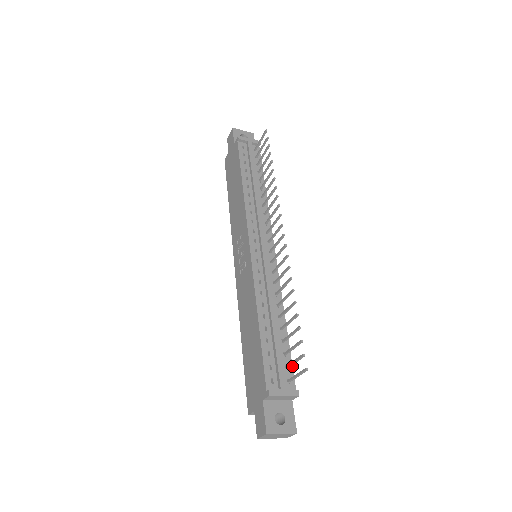
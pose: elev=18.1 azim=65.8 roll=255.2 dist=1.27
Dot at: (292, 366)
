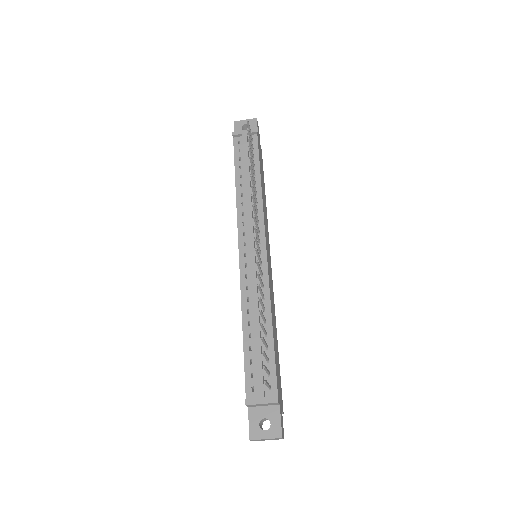
Dot at: (275, 371)
